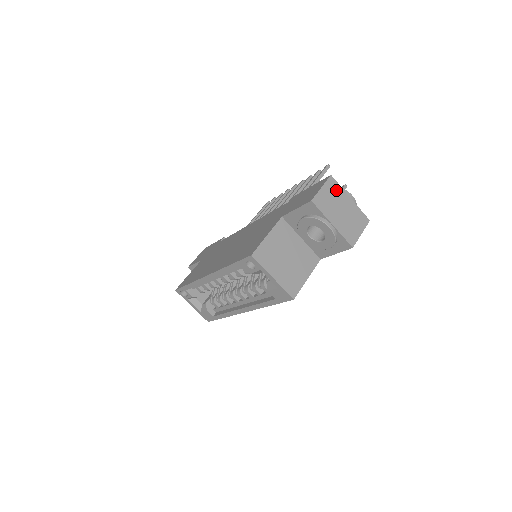
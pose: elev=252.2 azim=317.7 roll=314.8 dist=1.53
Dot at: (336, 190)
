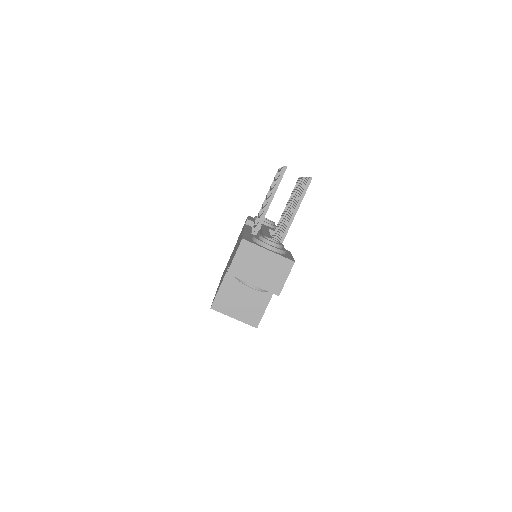
Dot at: (251, 251)
